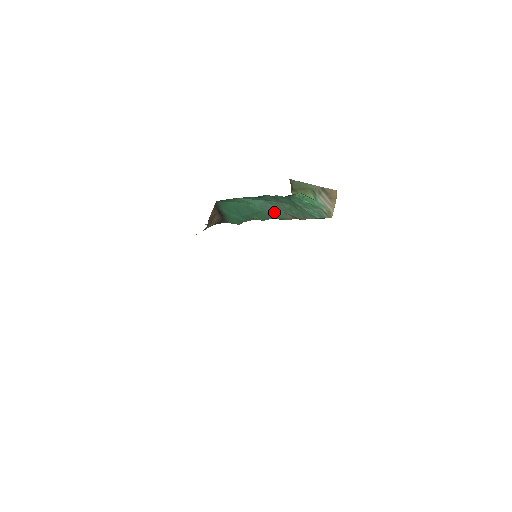
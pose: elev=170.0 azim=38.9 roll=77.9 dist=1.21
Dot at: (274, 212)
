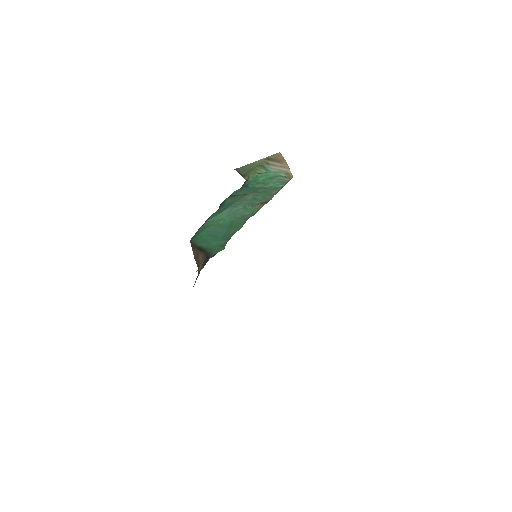
Dot at: (243, 212)
